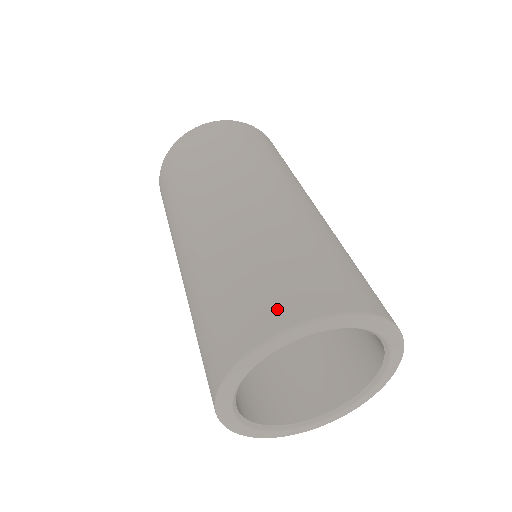
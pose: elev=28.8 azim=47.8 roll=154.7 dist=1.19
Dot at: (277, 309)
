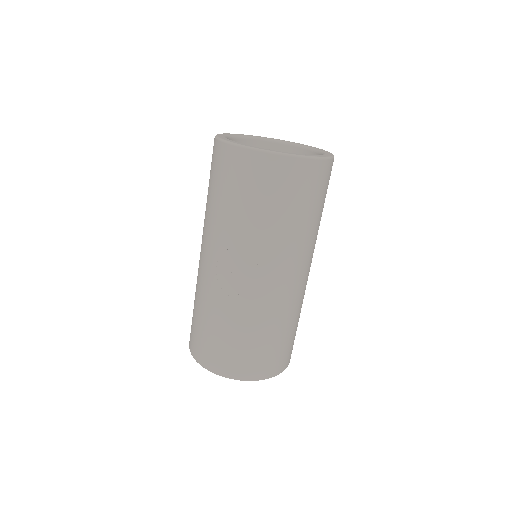
Dot at: (256, 369)
